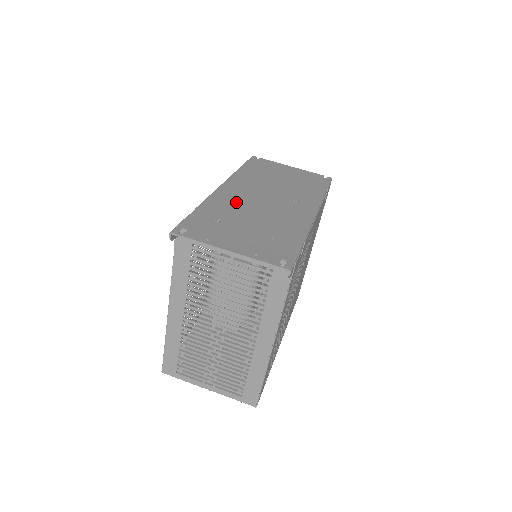
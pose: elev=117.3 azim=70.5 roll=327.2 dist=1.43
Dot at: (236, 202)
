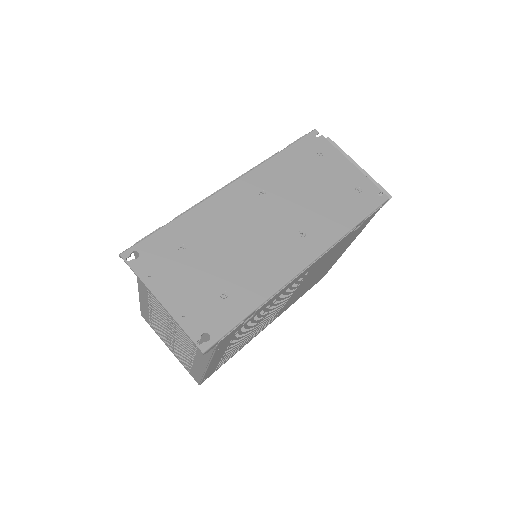
Dot at: (226, 219)
